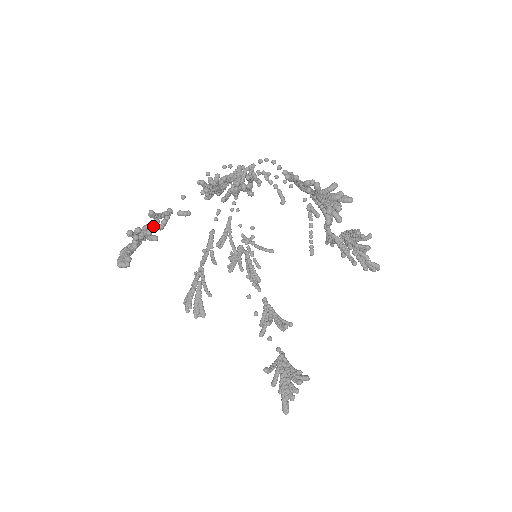
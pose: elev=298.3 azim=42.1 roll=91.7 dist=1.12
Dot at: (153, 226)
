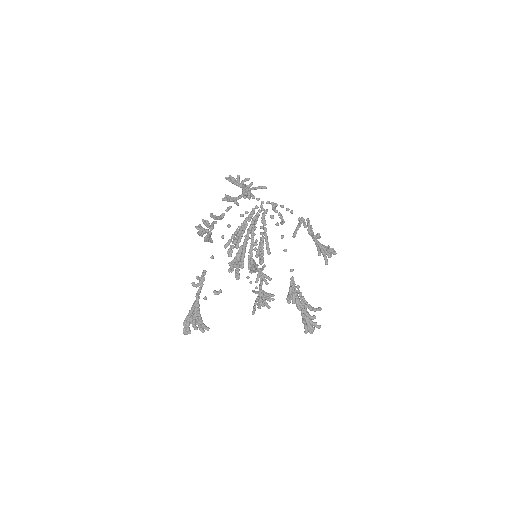
Dot at: (205, 329)
